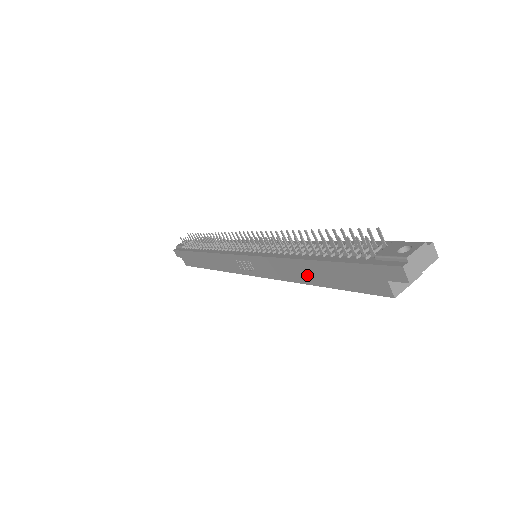
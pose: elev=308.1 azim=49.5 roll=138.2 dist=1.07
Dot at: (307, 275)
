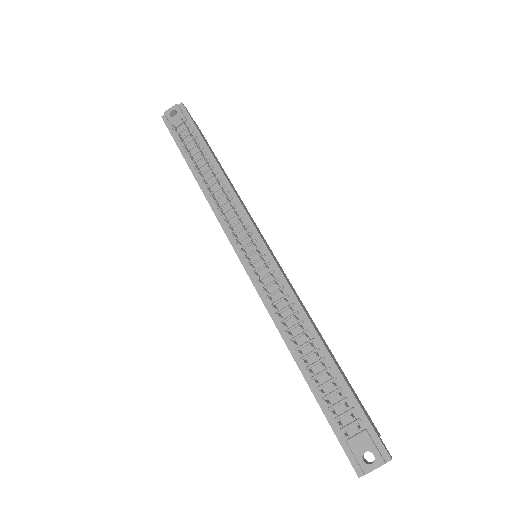
Dot at: occluded
